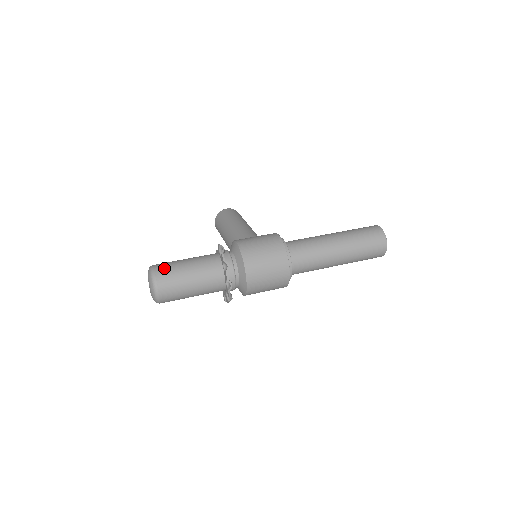
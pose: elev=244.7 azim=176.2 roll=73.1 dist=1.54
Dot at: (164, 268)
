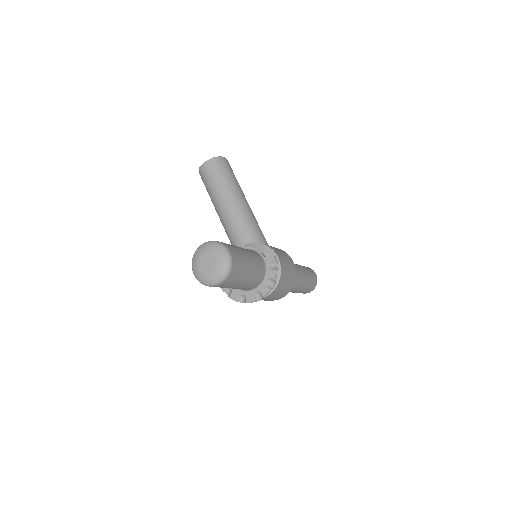
Dot at: (238, 260)
